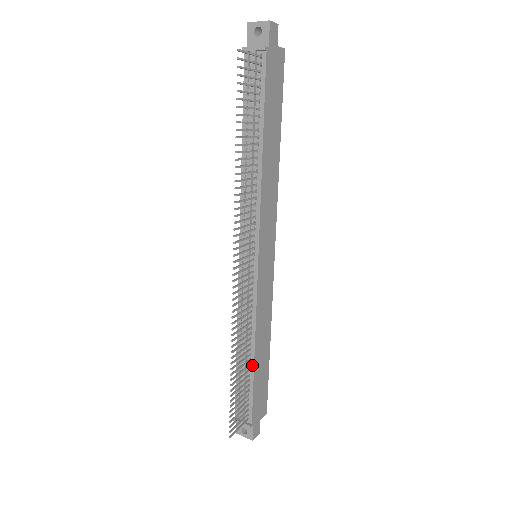
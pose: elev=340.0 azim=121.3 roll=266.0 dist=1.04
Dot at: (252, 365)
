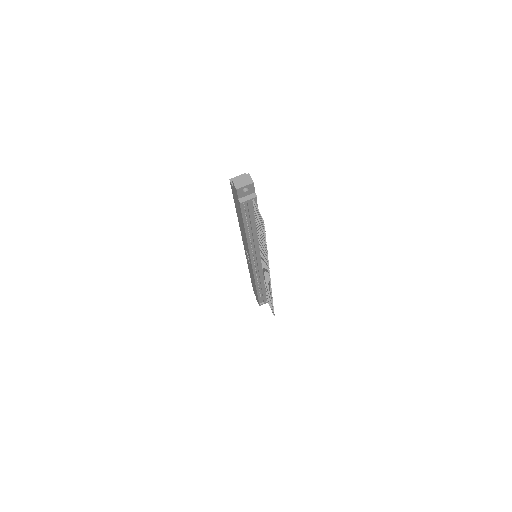
Dot at: occluded
